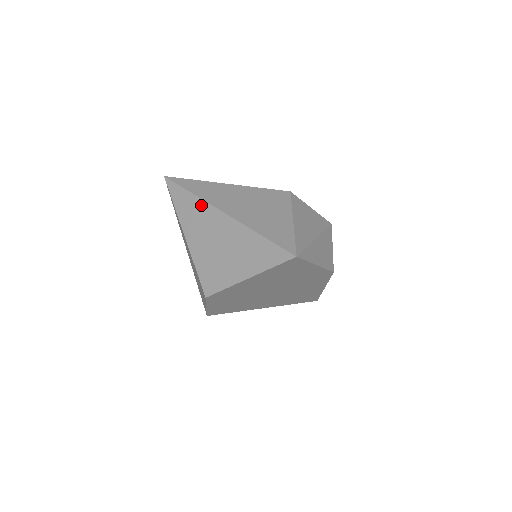
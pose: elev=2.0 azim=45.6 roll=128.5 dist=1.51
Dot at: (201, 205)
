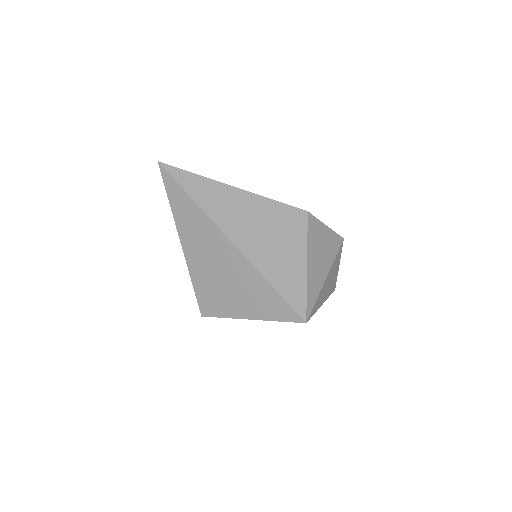
Dot at: (203, 219)
